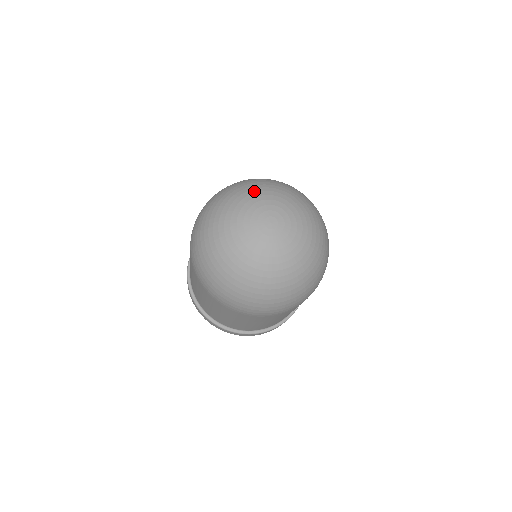
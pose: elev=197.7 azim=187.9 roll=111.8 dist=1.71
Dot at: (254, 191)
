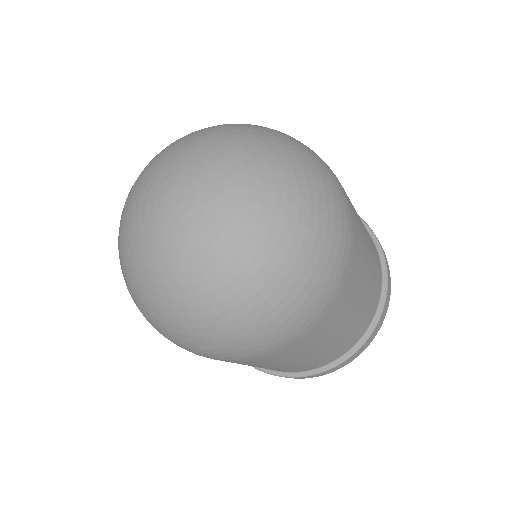
Dot at: (189, 140)
